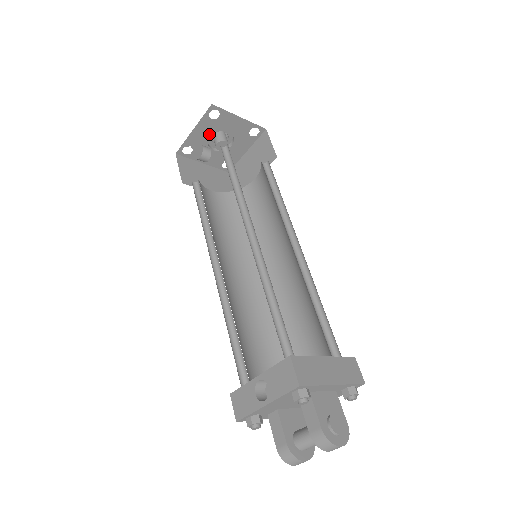
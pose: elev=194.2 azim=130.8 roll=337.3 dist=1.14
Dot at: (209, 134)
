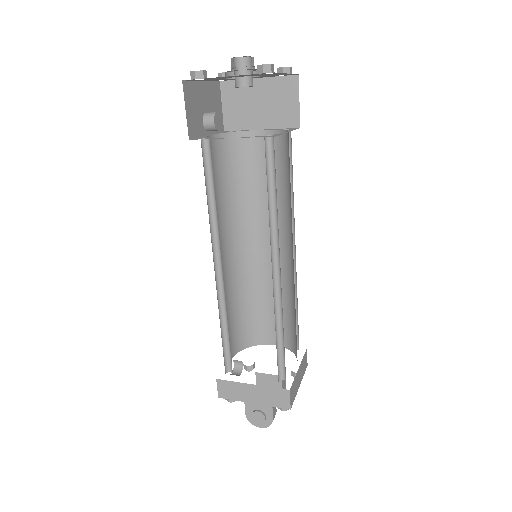
Dot at: occluded
